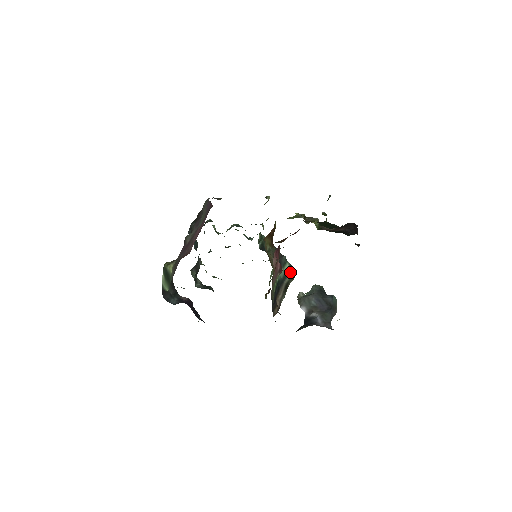
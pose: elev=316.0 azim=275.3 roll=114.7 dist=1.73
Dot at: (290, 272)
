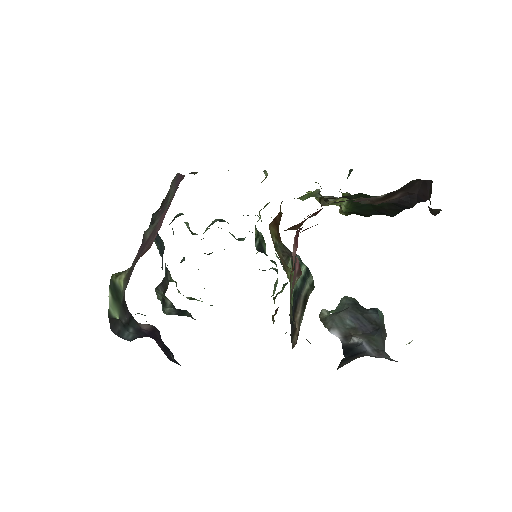
Dot at: (308, 279)
